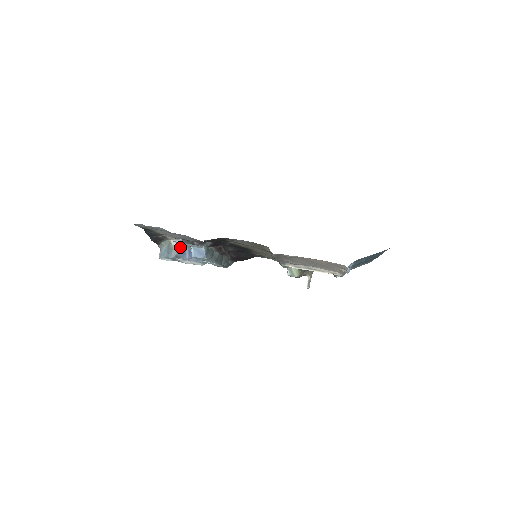
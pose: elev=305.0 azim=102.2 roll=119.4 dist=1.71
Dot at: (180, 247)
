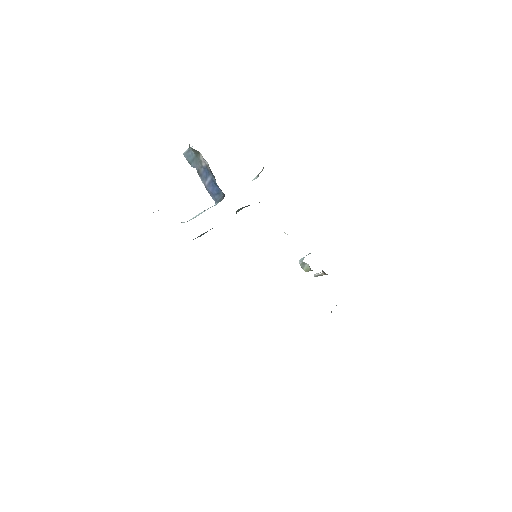
Dot at: (206, 167)
